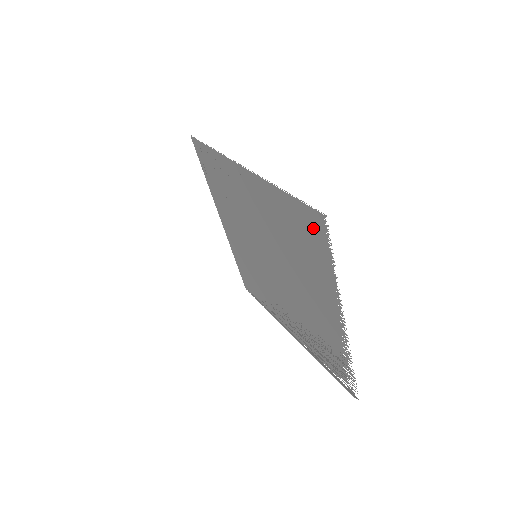
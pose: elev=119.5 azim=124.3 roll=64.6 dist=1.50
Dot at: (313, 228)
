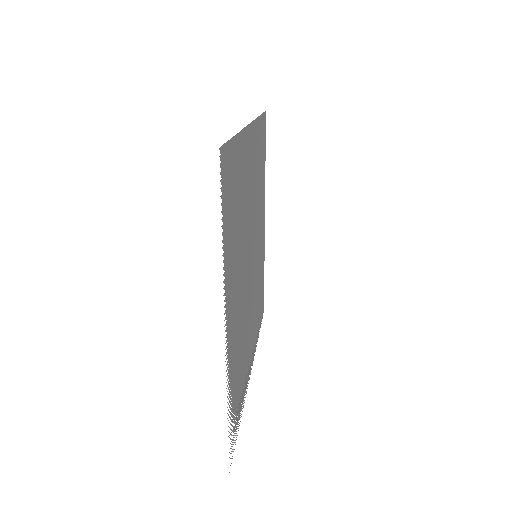
Dot at: (226, 174)
